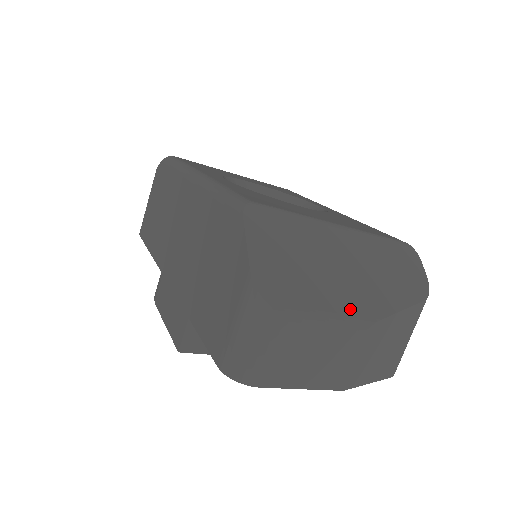
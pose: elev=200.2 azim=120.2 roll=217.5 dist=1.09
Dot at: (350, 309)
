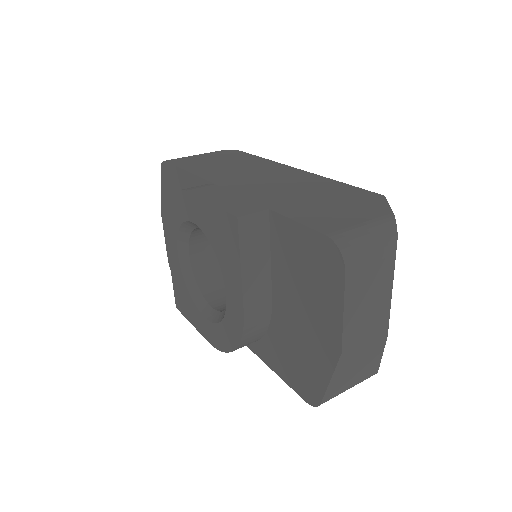
Dot at: occluded
